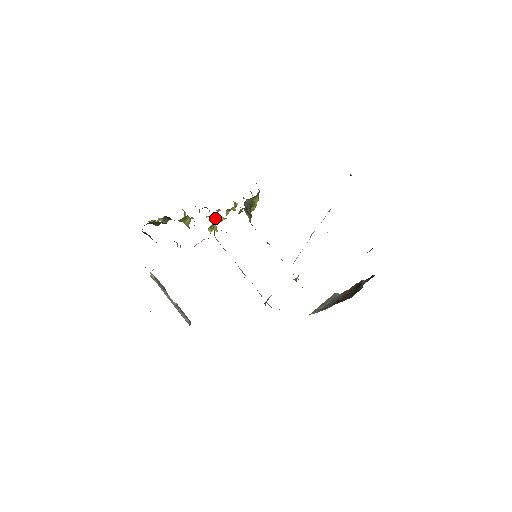
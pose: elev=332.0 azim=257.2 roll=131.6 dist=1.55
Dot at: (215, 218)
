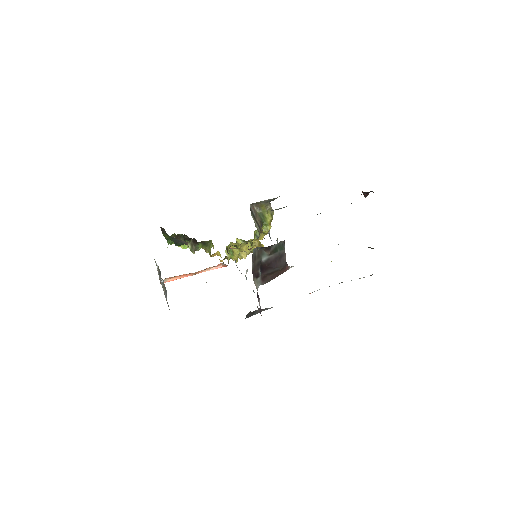
Dot at: (237, 249)
